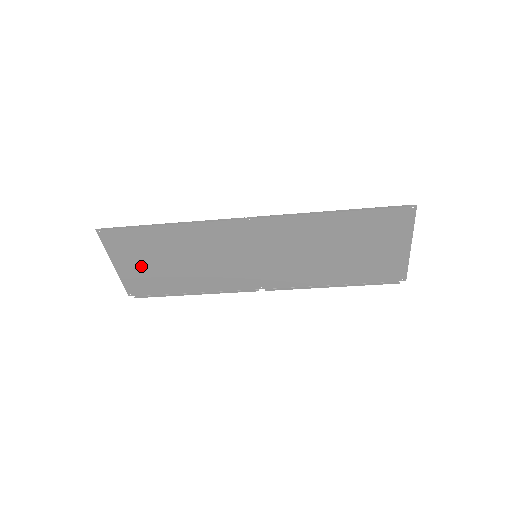
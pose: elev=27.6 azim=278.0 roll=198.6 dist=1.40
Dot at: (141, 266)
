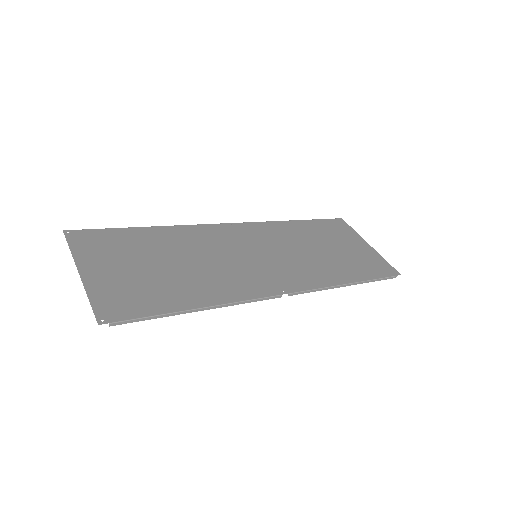
Dot at: (119, 266)
